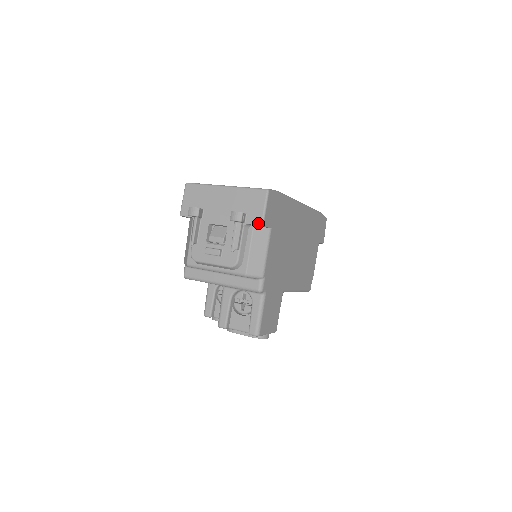
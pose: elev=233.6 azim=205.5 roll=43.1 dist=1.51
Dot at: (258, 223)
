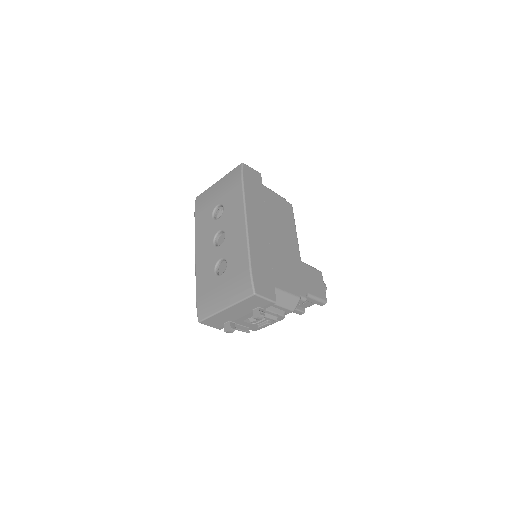
Dot at: occluded
